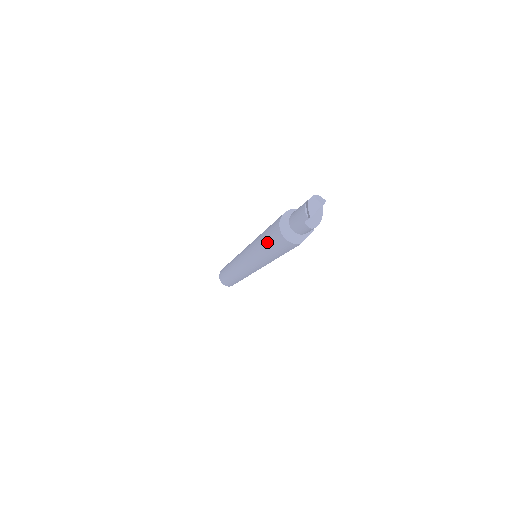
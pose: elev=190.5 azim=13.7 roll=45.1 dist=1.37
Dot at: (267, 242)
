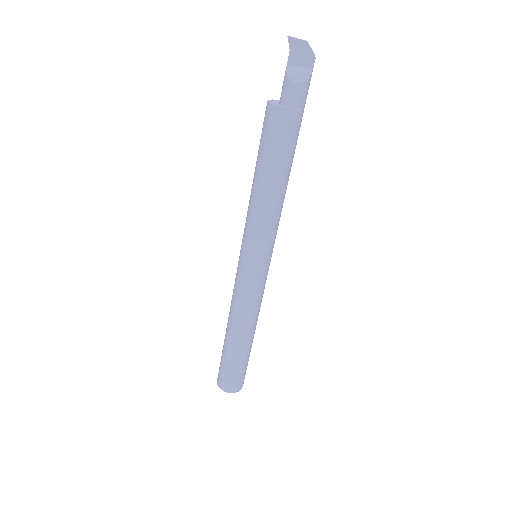
Dot at: occluded
